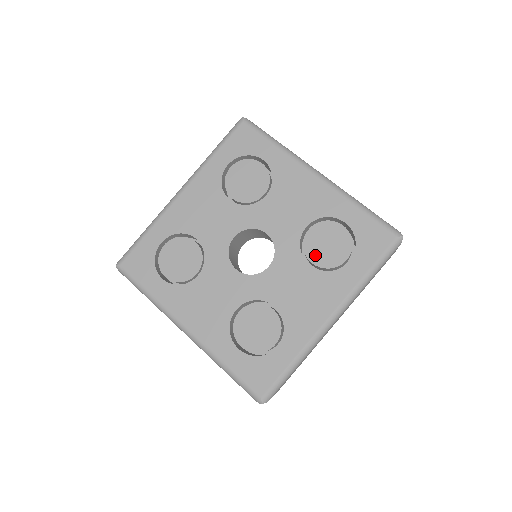
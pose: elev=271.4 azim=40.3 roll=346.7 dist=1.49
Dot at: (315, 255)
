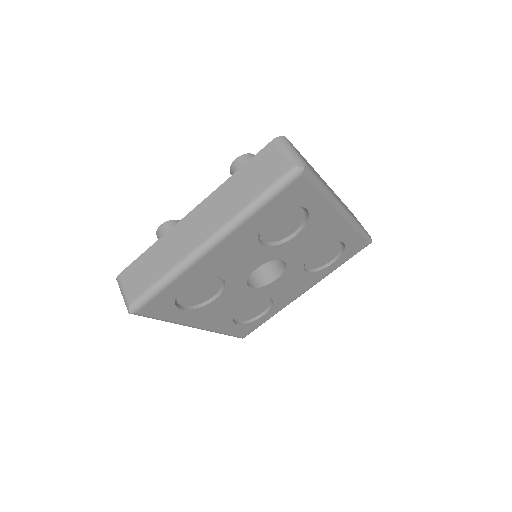
Dot at: (312, 264)
